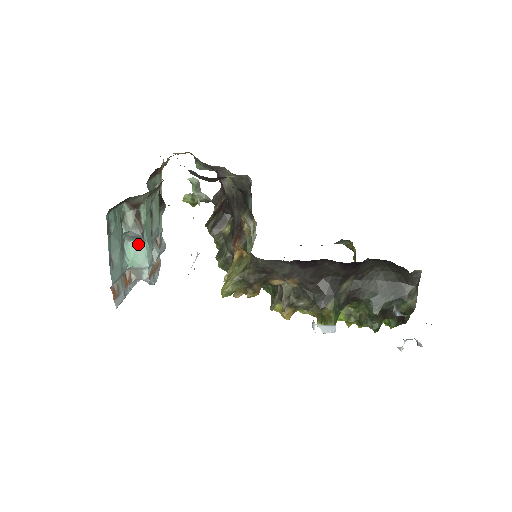
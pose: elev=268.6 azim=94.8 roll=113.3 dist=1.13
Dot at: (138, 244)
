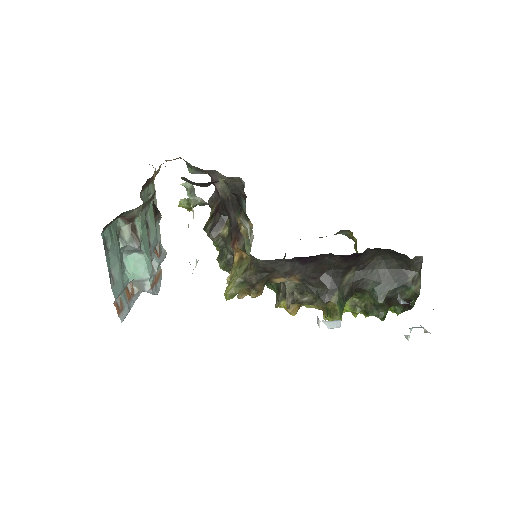
Dot at: (137, 257)
